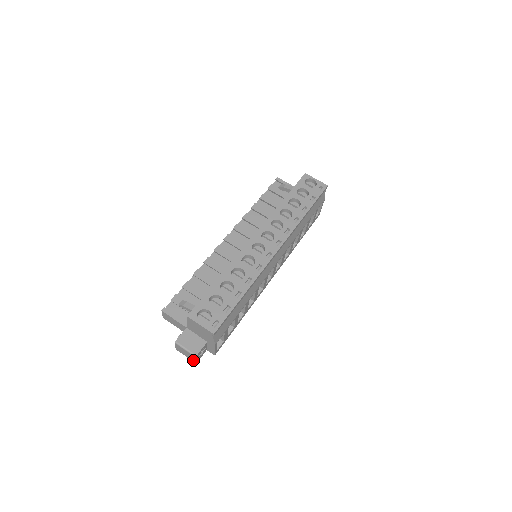
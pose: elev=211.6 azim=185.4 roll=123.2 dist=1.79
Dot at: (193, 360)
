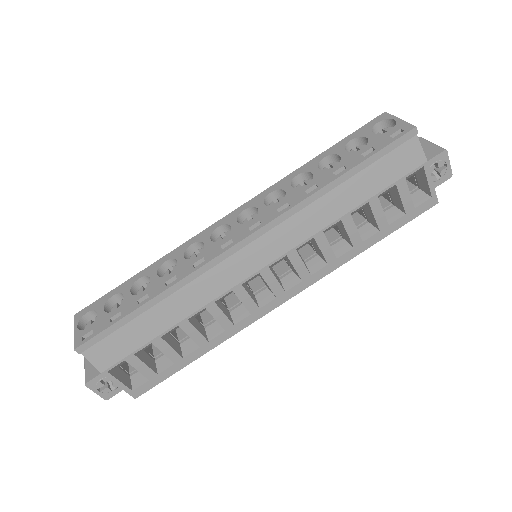
Dot at: (100, 392)
